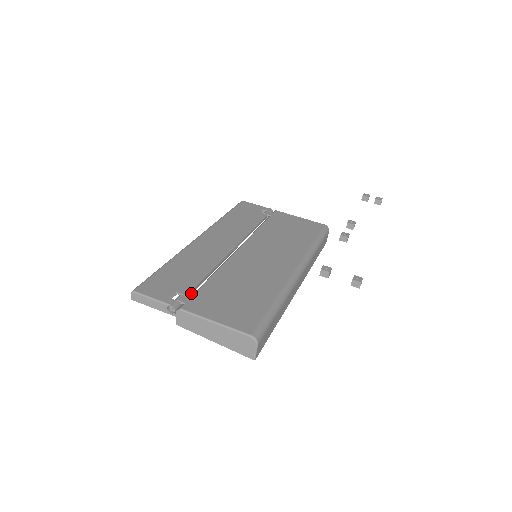
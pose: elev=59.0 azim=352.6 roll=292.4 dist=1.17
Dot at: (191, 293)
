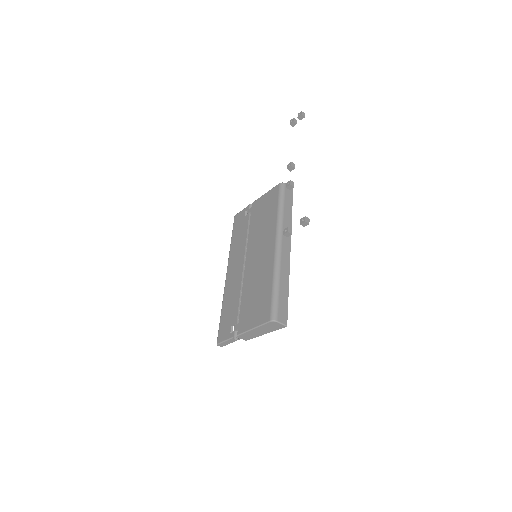
Dot at: (238, 319)
